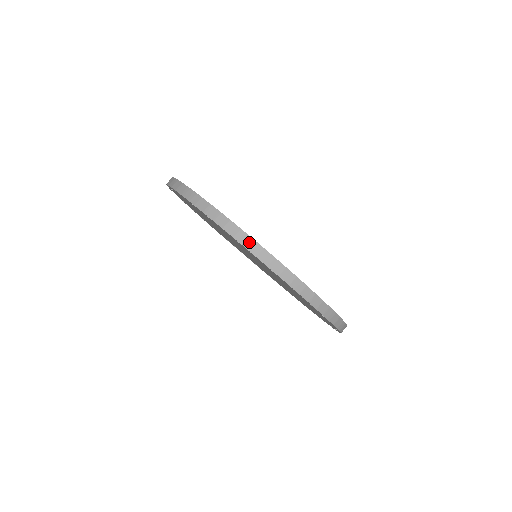
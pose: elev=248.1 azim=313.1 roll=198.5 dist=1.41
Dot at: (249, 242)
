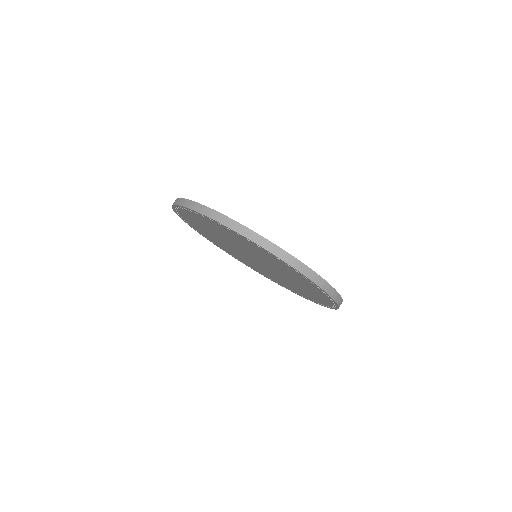
Dot at: (337, 296)
